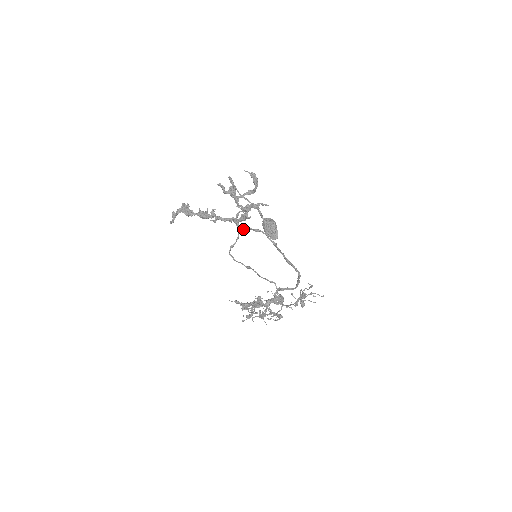
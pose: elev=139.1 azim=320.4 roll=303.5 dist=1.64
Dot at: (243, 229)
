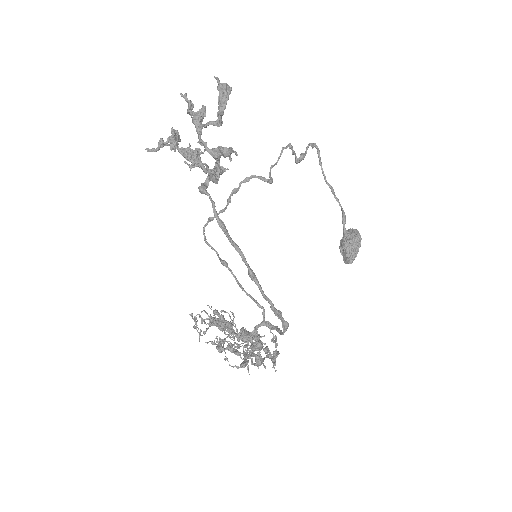
Dot at: occluded
